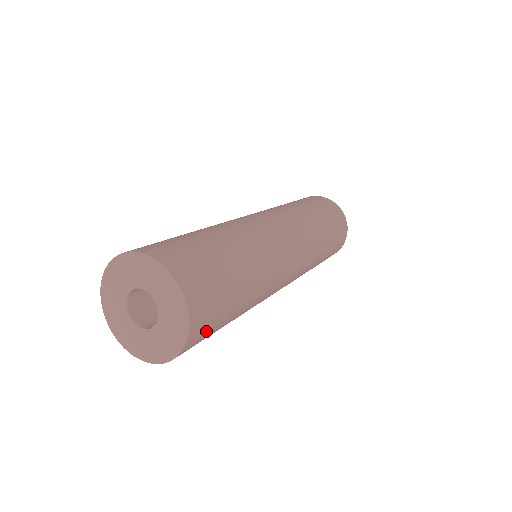
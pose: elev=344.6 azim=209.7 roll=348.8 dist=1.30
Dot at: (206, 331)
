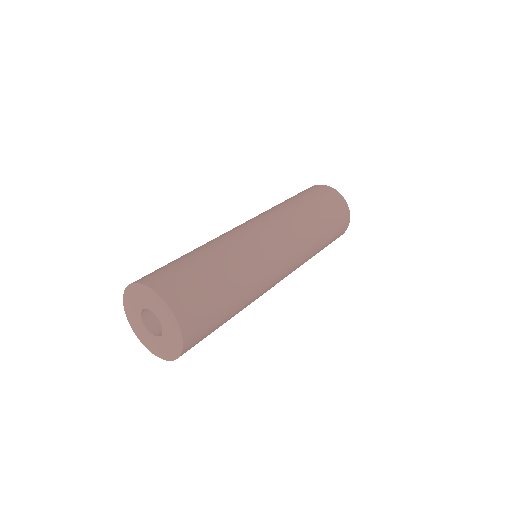
Dot at: occluded
